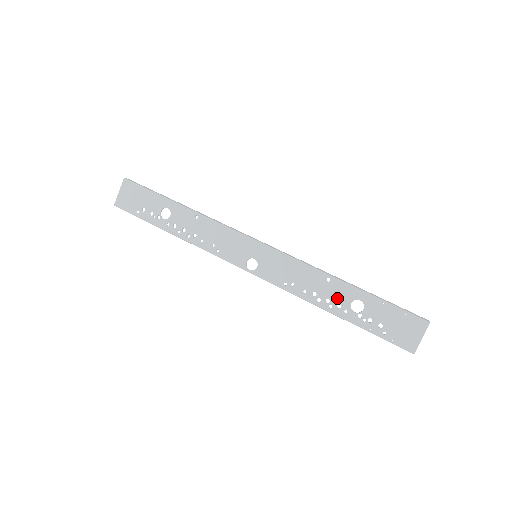
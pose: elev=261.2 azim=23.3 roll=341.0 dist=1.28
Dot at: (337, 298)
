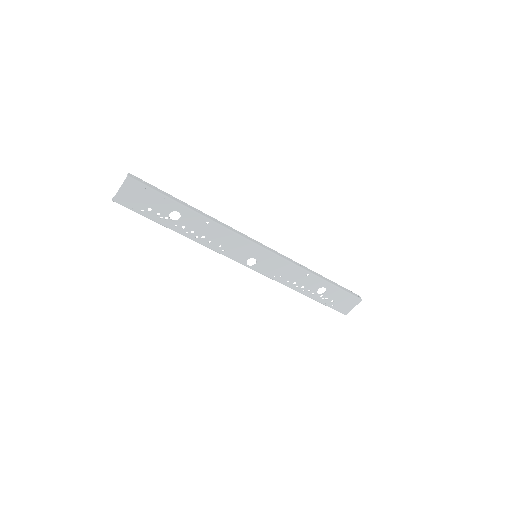
Dot at: (310, 286)
